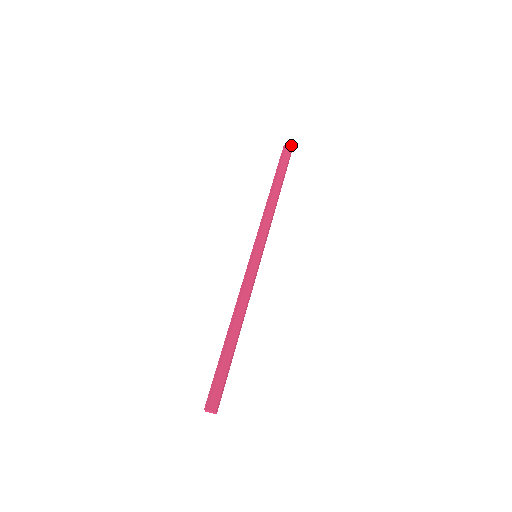
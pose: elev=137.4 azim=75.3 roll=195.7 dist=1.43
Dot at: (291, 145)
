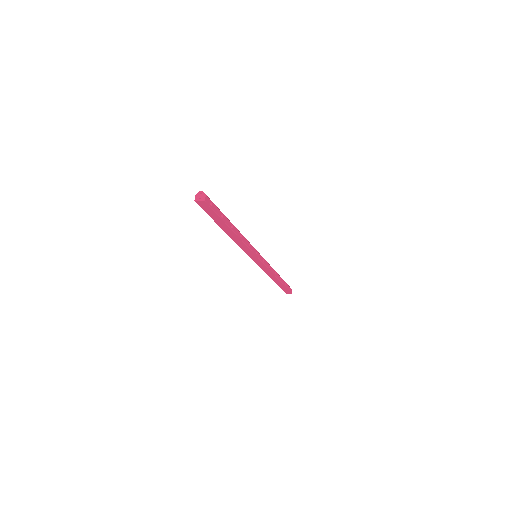
Dot at: (291, 289)
